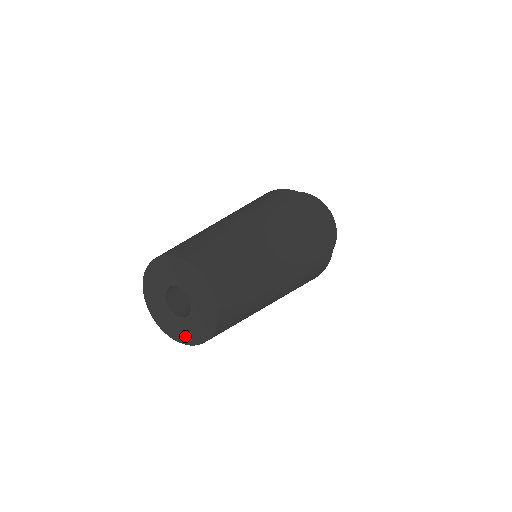
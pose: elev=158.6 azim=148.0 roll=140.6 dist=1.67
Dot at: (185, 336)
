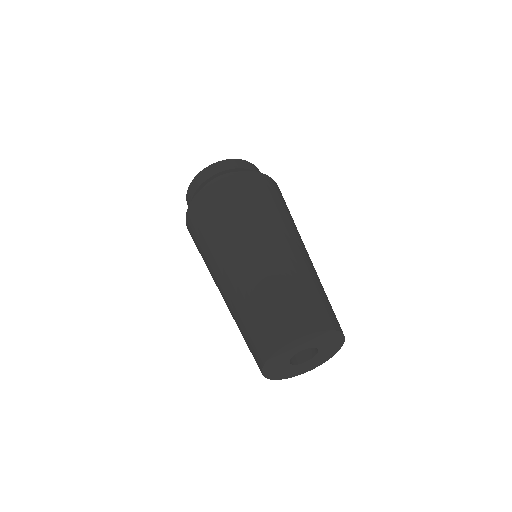
Dot at: (292, 374)
